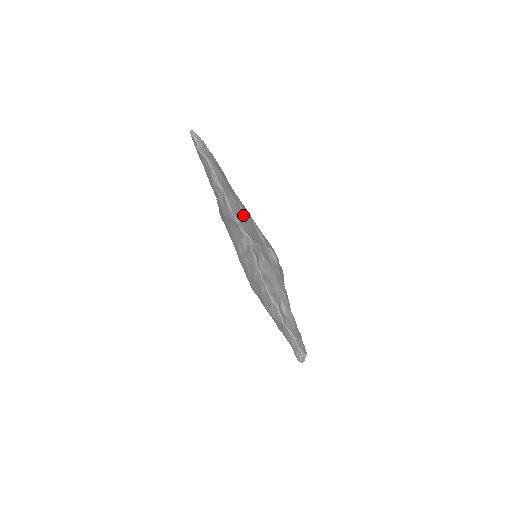
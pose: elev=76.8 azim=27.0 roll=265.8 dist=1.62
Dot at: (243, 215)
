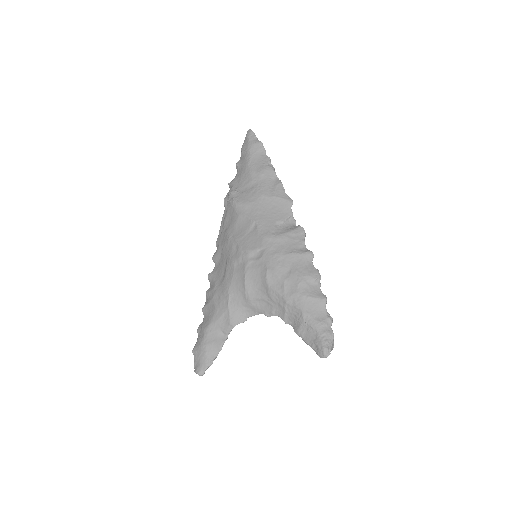
Dot at: occluded
